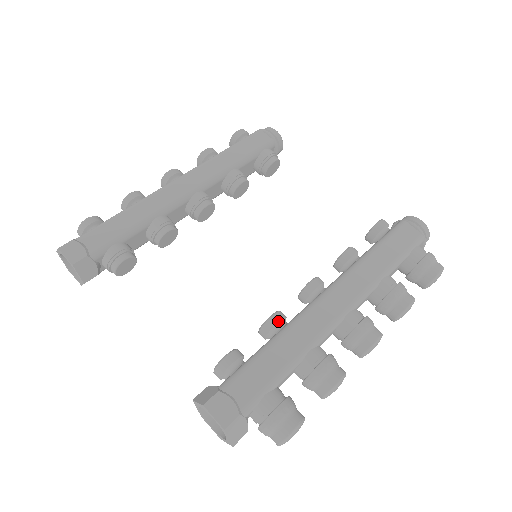
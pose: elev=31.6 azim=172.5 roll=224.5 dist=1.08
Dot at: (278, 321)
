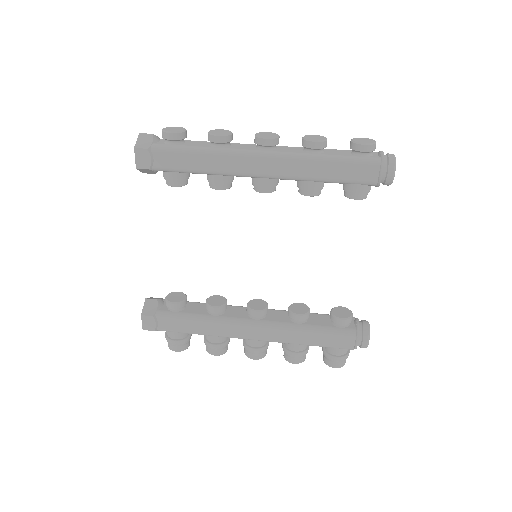
Dot at: (215, 312)
